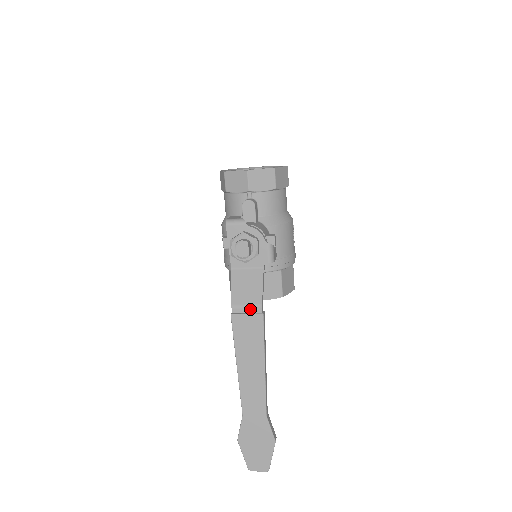
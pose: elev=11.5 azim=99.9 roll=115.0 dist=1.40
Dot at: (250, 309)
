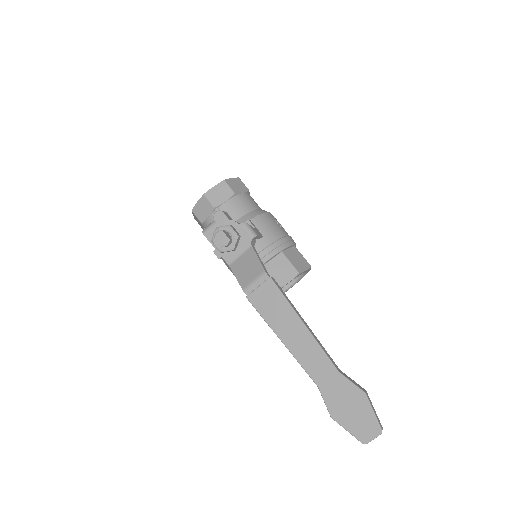
Dot at: (258, 281)
